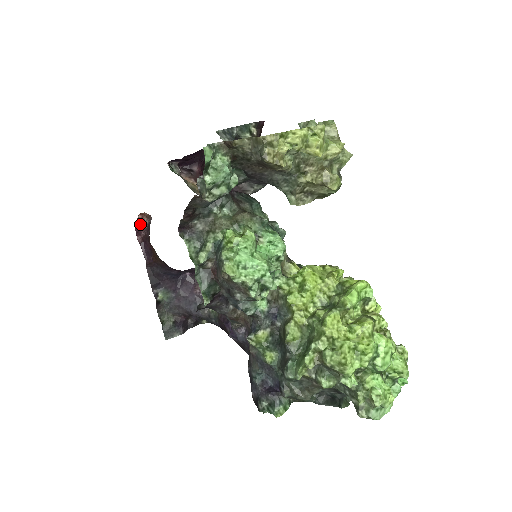
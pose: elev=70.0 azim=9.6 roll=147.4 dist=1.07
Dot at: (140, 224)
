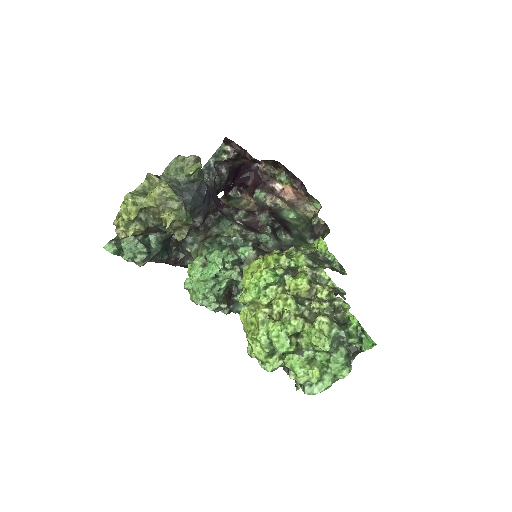
Dot at: occluded
